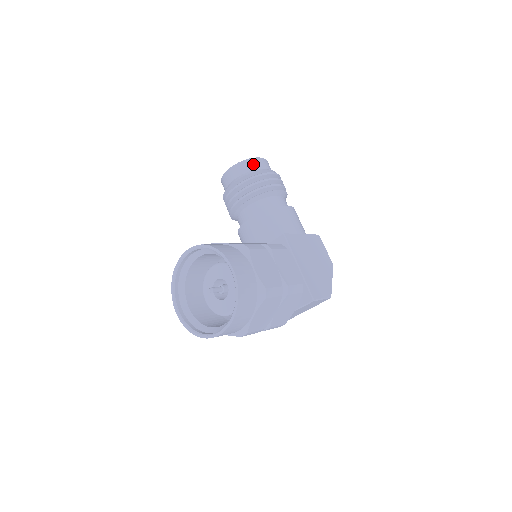
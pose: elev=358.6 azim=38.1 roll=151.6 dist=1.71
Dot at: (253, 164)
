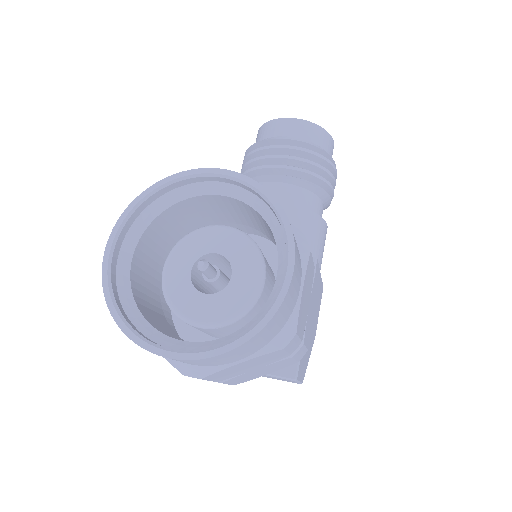
Dot at: (325, 140)
